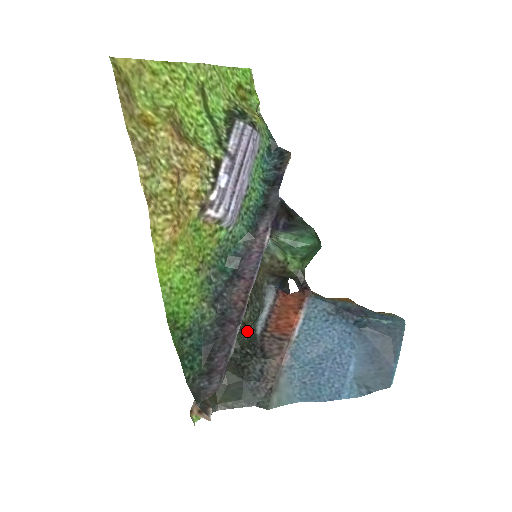
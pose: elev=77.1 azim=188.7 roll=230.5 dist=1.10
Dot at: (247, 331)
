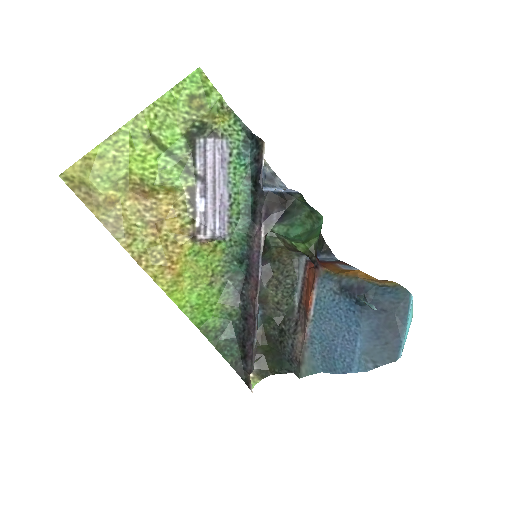
Dot at: (282, 308)
